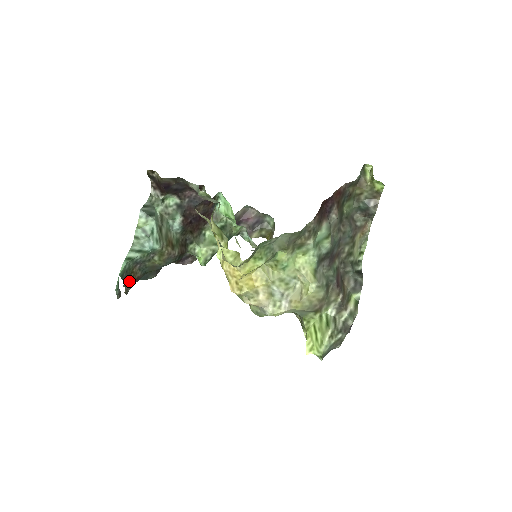
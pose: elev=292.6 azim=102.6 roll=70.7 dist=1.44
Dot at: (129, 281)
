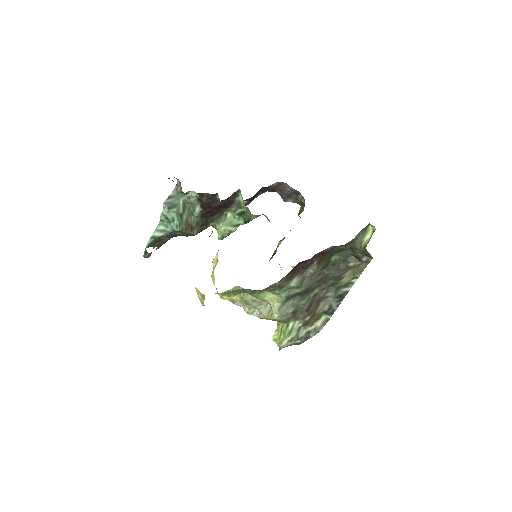
Dot at: (158, 245)
